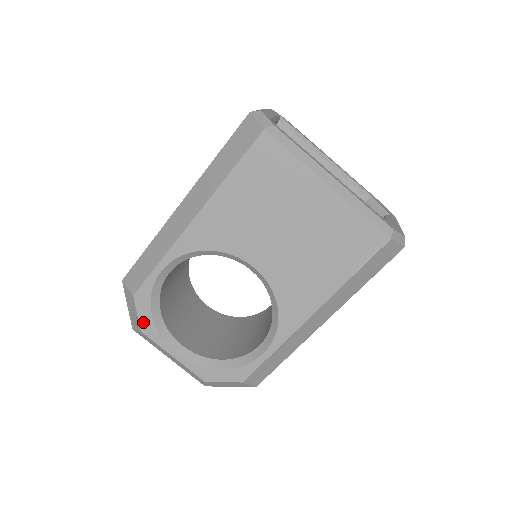
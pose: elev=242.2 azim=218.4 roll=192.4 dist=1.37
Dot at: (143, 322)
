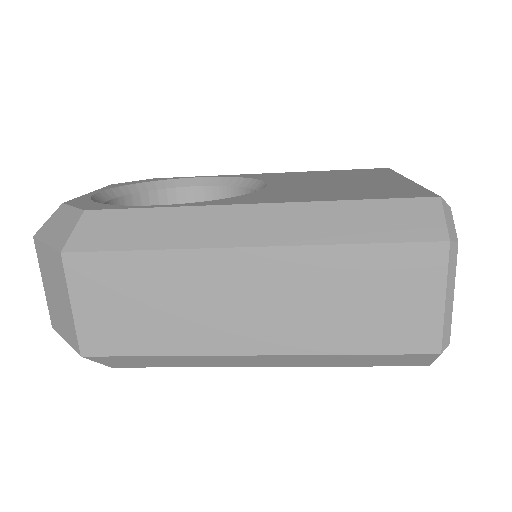
Dot at: occluded
